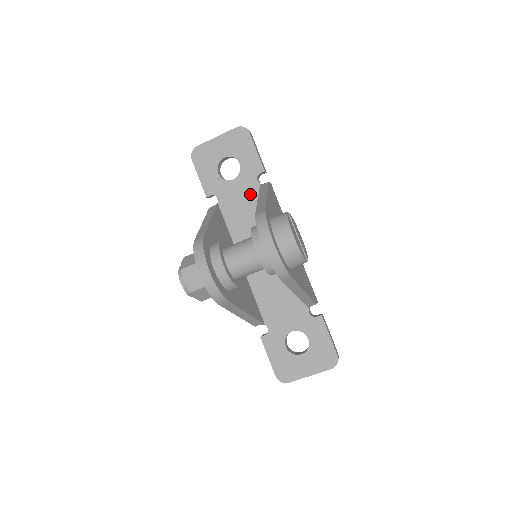
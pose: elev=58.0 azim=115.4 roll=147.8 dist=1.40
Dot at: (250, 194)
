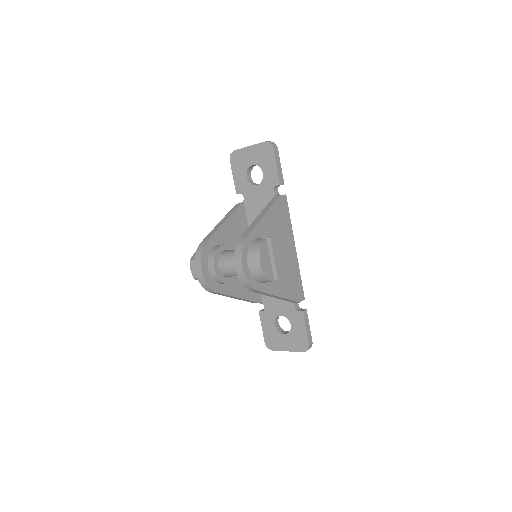
Dot at: (267, 201)
